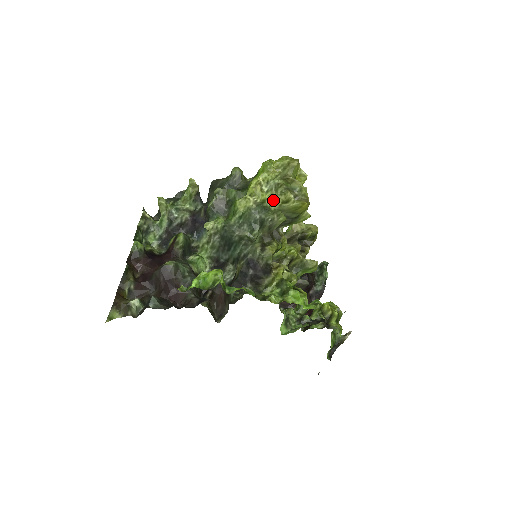
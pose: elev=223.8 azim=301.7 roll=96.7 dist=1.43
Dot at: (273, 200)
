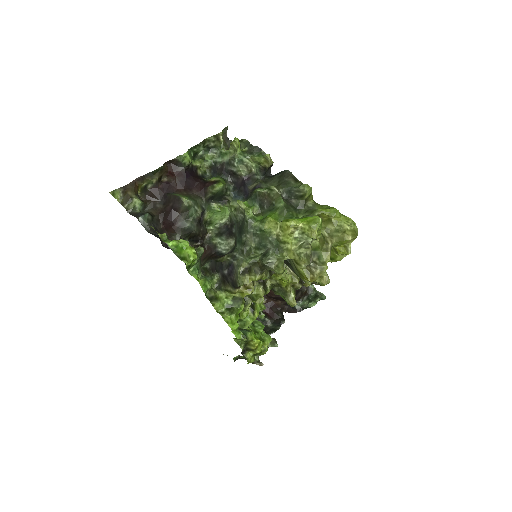
Dot at: (291, 250)
